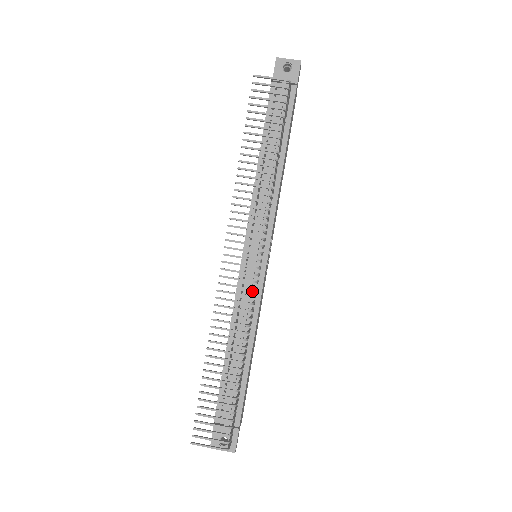
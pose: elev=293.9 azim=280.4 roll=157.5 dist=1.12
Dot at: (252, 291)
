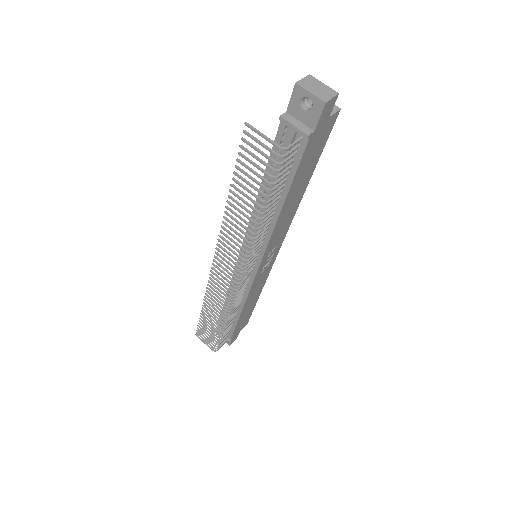
Dot at: occluded
